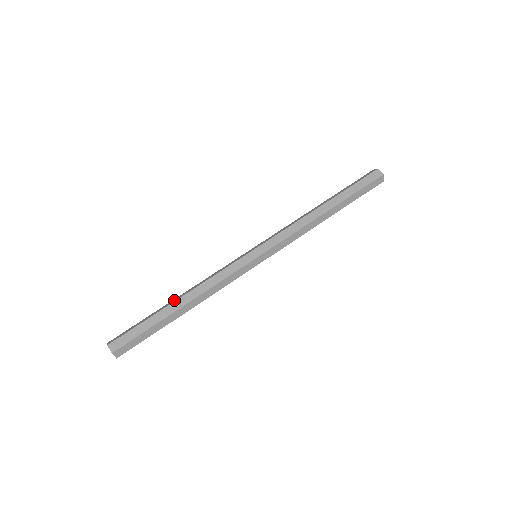
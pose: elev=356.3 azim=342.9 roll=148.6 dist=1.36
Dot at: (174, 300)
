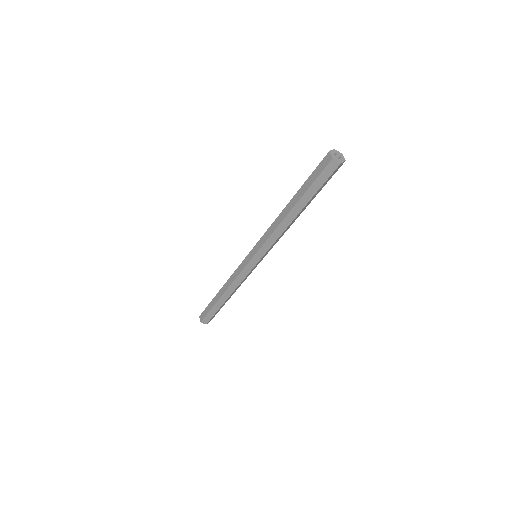
Dot at: occluded
